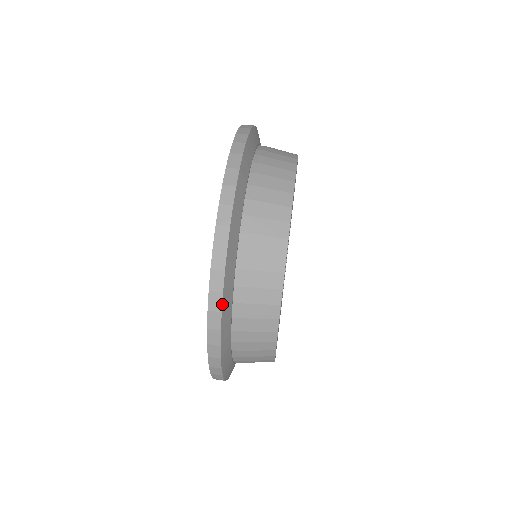
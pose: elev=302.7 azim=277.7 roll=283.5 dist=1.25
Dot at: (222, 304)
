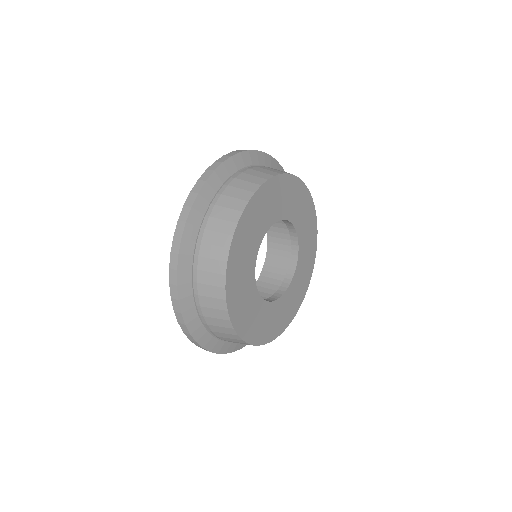
Dot at: (209, 177)
